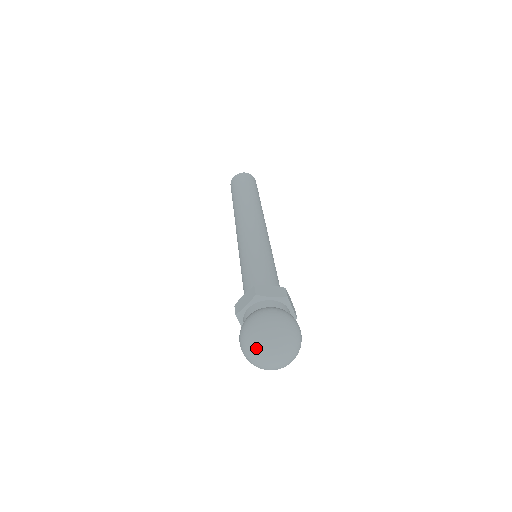
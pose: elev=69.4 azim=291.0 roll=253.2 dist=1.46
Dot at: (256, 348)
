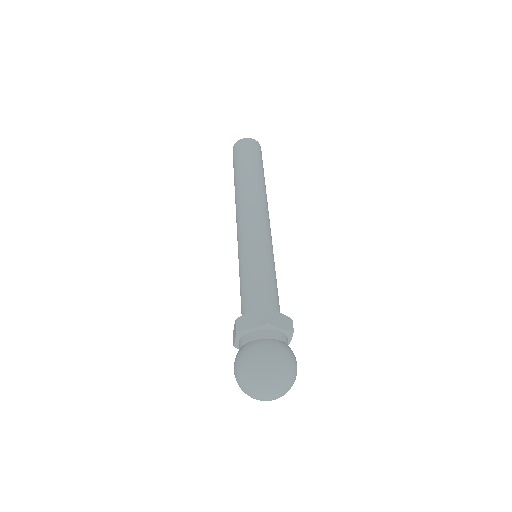
Dot at: (258, 383)
